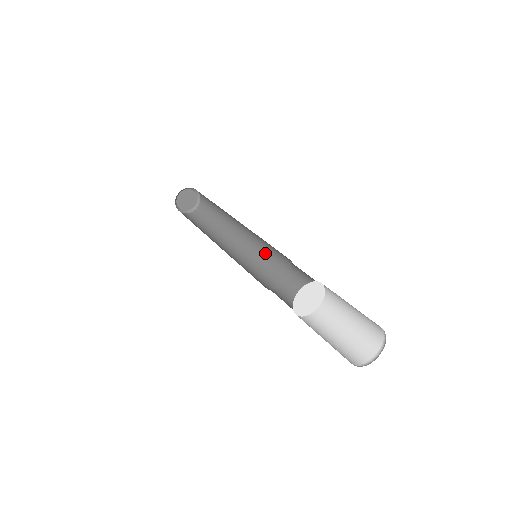
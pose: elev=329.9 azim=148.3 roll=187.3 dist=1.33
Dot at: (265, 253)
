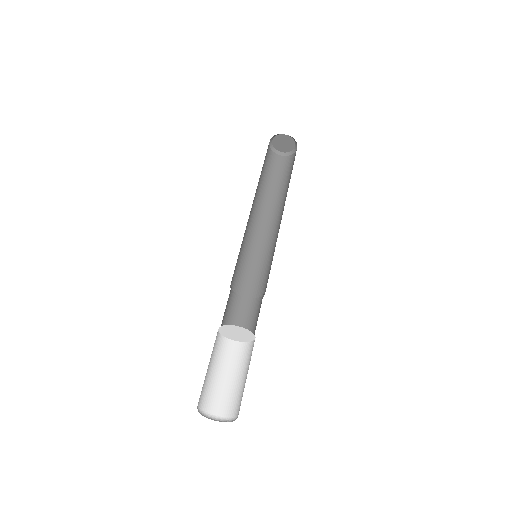
Dot at: occluded
